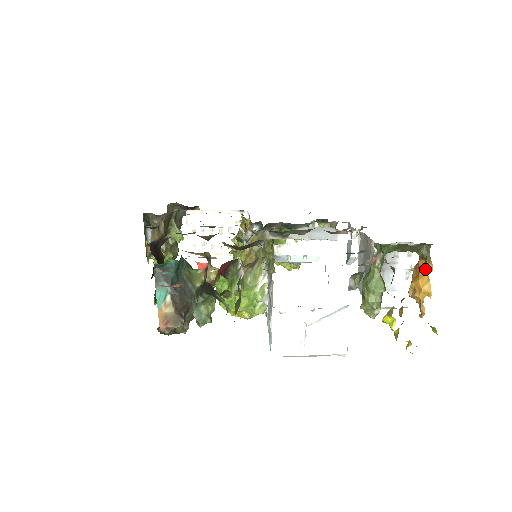
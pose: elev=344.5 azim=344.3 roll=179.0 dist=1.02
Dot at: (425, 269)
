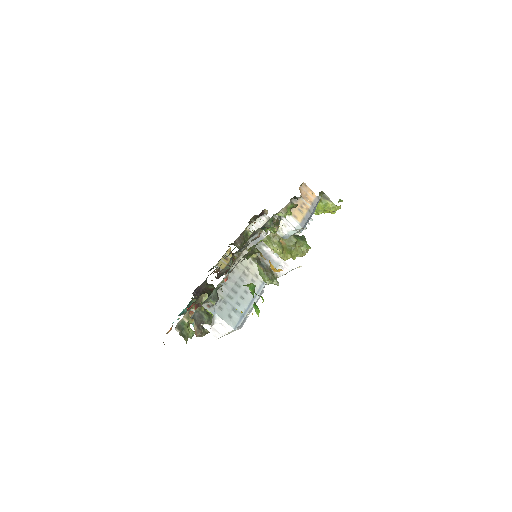
Dot at: occluded
